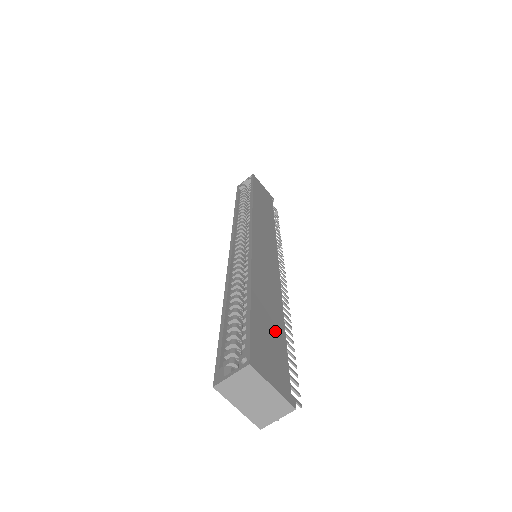
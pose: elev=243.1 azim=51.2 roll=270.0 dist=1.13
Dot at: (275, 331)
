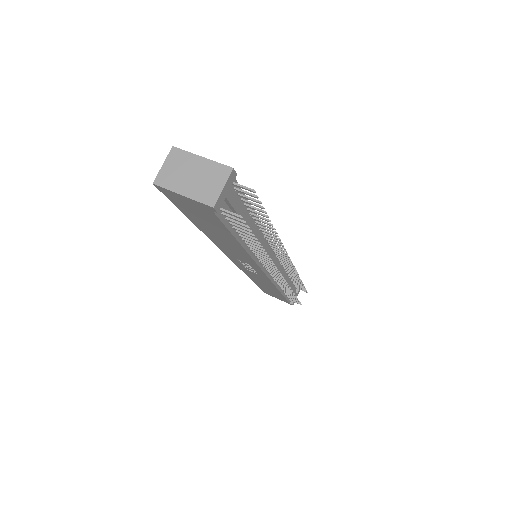
Dot at: occluded
